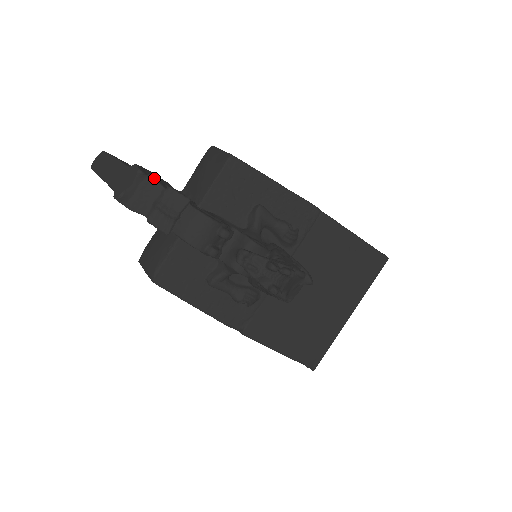
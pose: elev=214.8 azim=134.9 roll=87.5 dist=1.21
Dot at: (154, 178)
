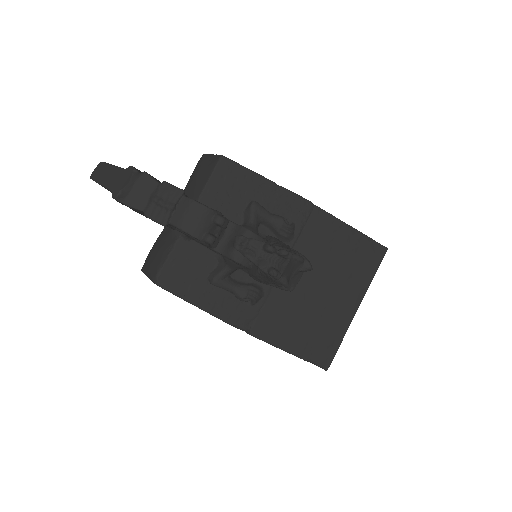
Dot at: (149, 174)
